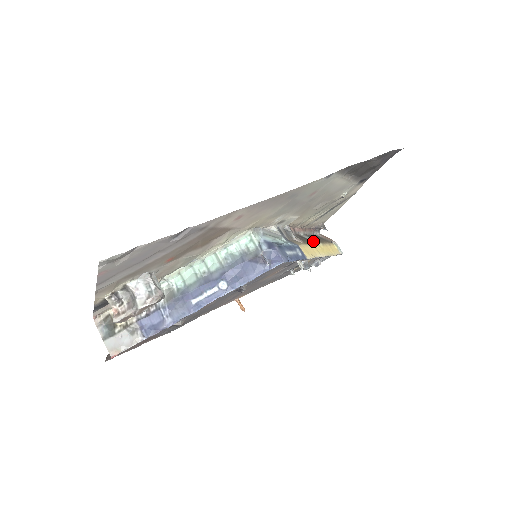
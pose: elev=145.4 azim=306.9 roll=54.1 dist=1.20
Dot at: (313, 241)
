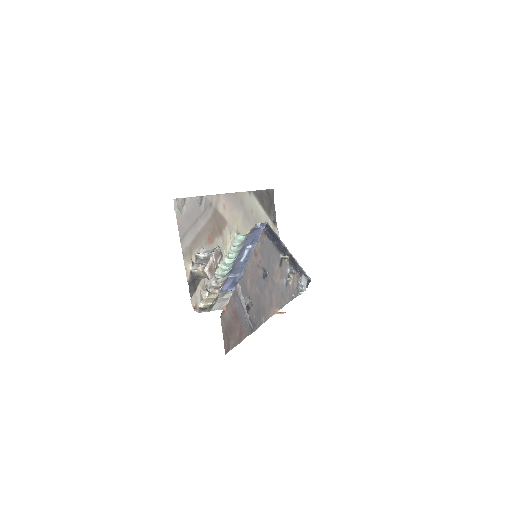
Dot at: occluded
